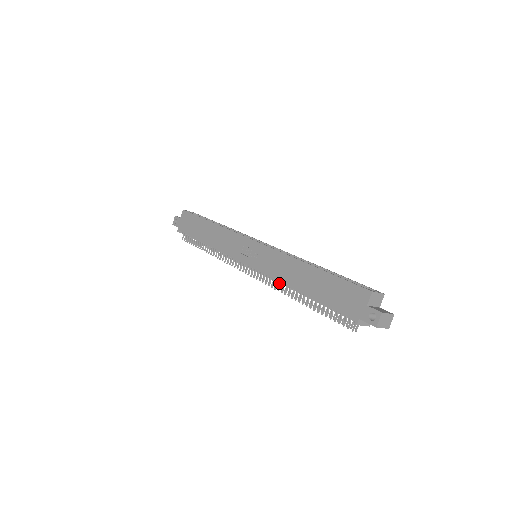
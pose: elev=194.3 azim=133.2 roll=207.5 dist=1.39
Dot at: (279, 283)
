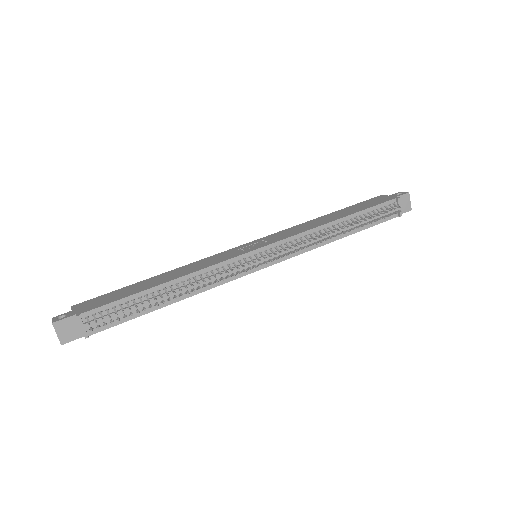
Dot at: (311, 235)
